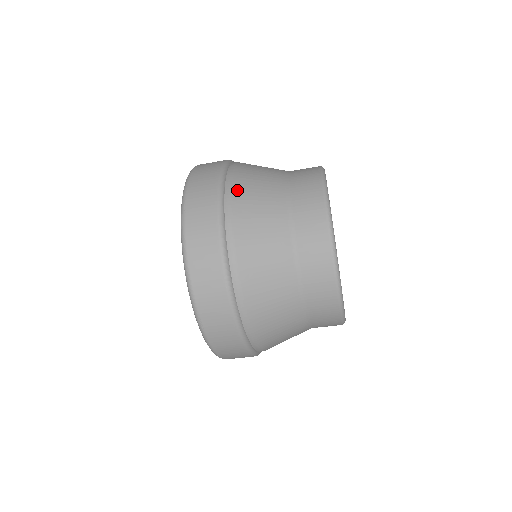
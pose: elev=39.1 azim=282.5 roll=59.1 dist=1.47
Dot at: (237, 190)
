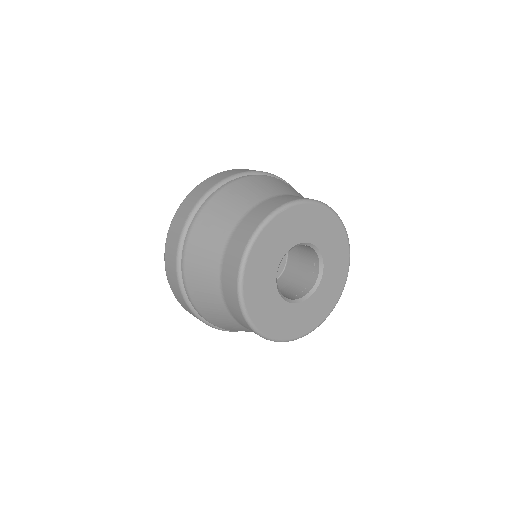
Dot at: (189, 286)
